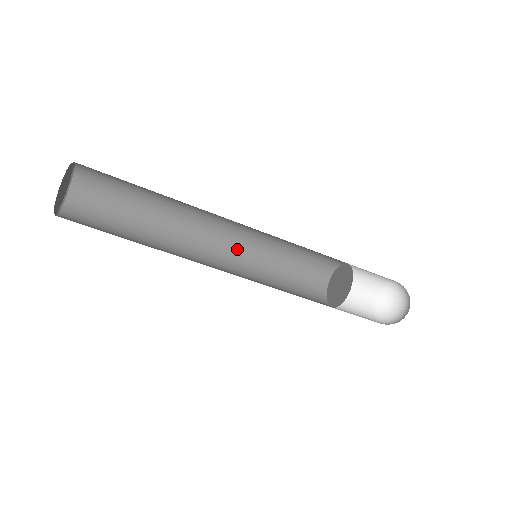
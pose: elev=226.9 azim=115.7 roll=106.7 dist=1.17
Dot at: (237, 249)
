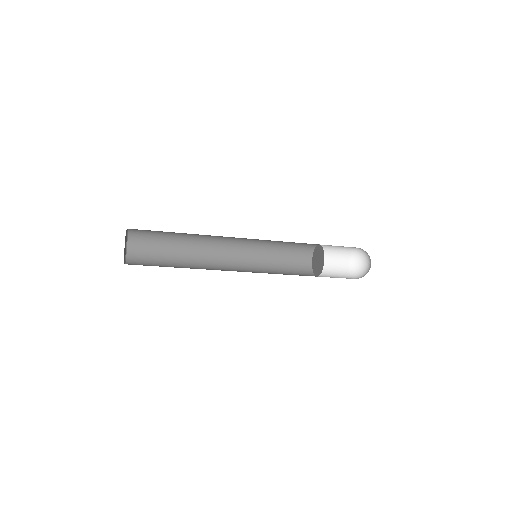
Dot at: (243, 262)
